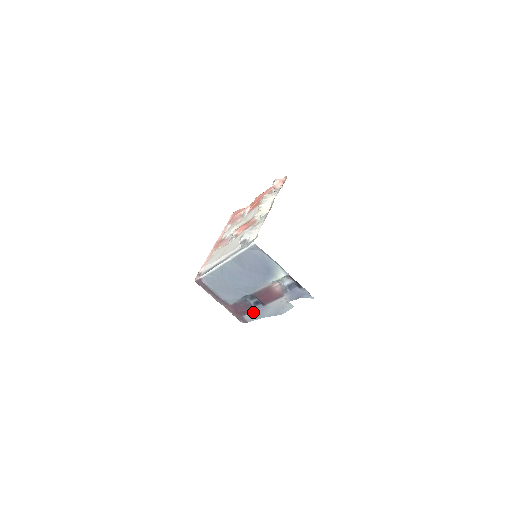
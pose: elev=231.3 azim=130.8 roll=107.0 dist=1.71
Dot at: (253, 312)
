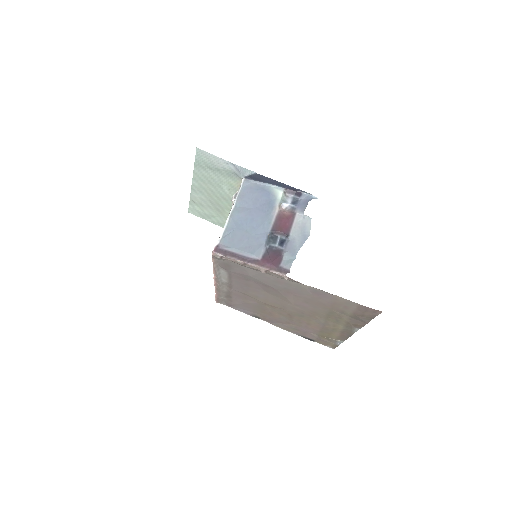
Dot at: (285, 253)
